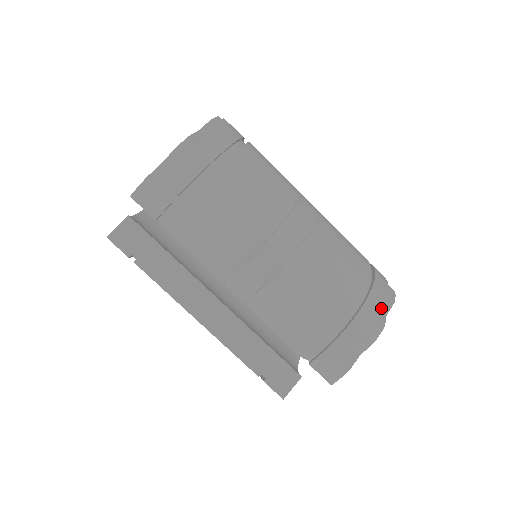
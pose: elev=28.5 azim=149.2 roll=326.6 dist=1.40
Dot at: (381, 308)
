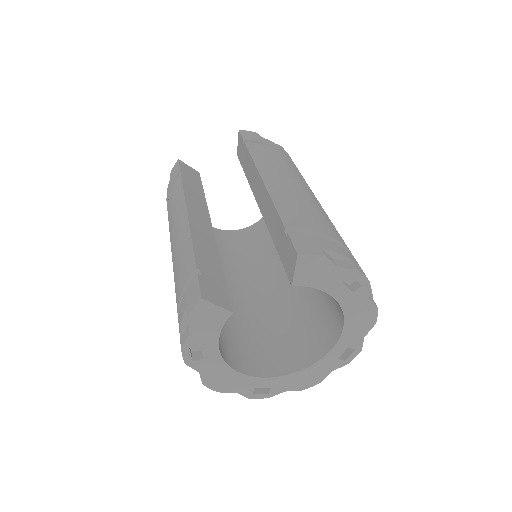
Dot at: occluded
